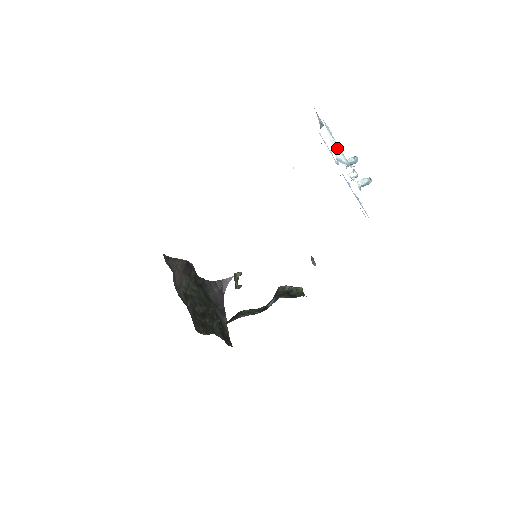
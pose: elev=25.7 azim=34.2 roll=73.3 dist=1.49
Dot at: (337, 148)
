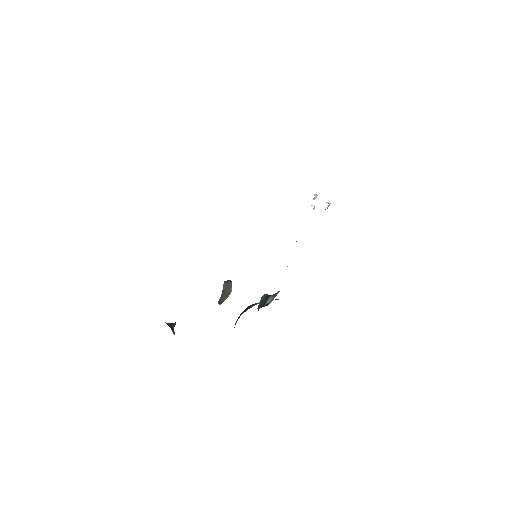
Dot at: occluded
